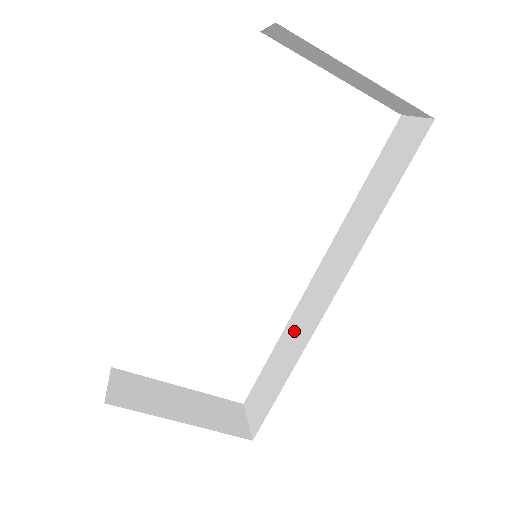
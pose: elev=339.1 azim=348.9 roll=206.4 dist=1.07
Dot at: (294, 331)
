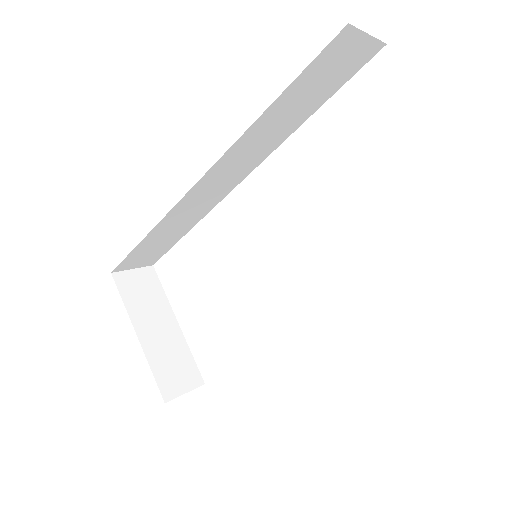
Dot at: occluded
